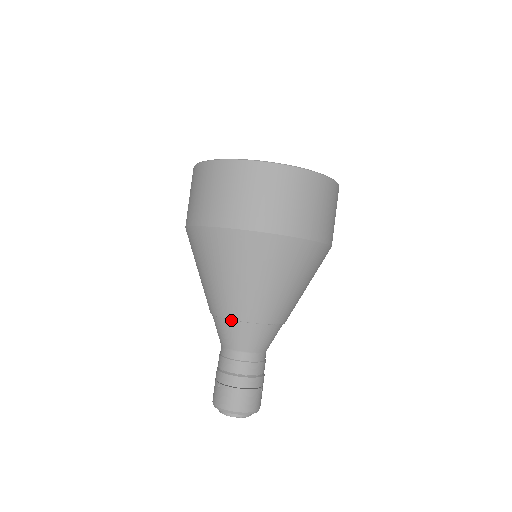
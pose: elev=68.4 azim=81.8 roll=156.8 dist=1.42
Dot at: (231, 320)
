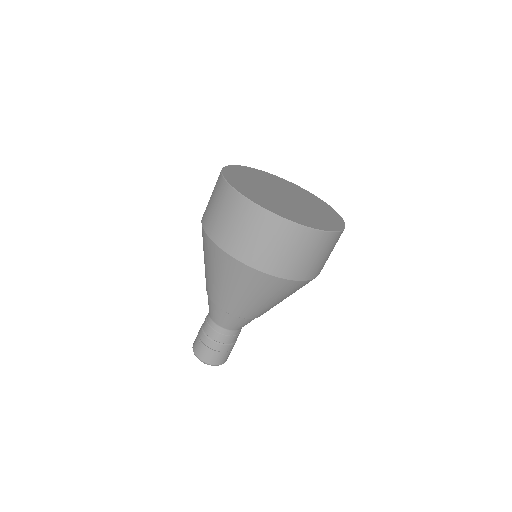
Dot at: (220, 308)
